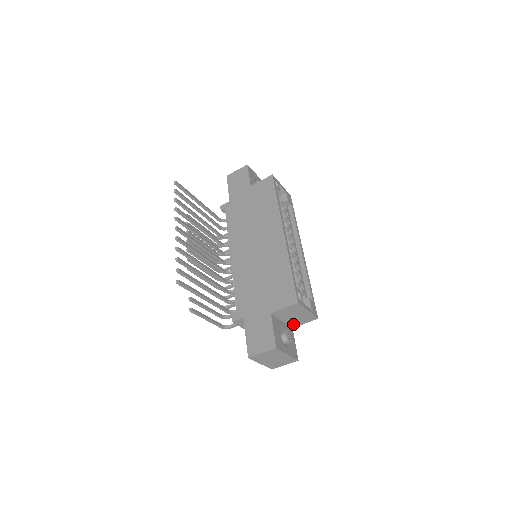
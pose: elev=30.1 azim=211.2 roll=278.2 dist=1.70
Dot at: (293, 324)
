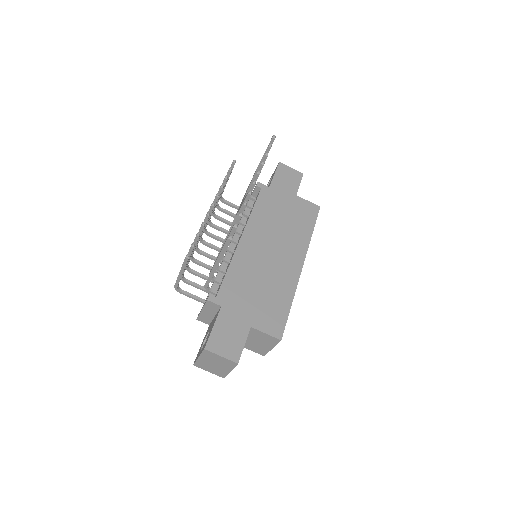
Dot at: occluded
